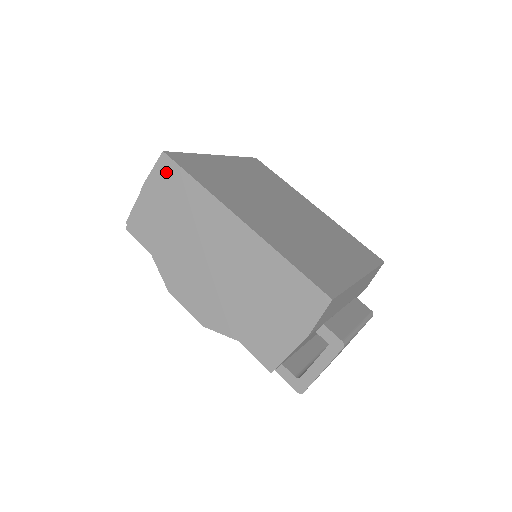
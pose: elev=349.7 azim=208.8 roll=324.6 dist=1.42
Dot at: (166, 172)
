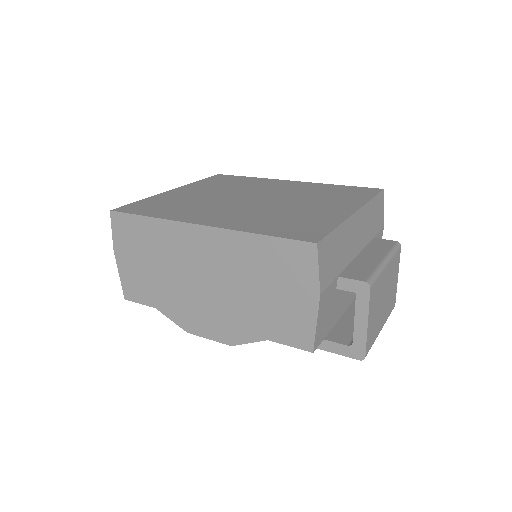
Dot at: (122, 227)
